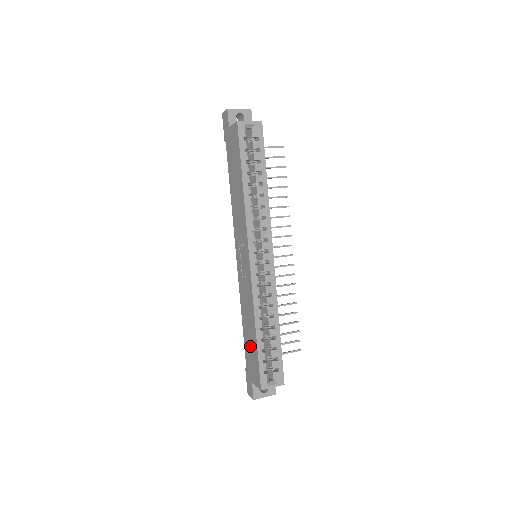
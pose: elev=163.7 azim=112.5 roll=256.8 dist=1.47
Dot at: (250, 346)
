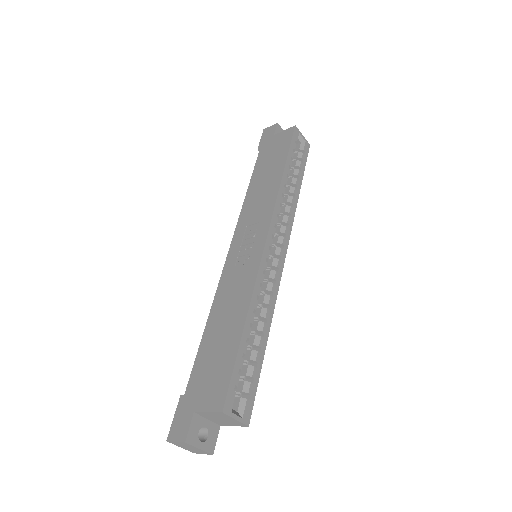
Dot at: (216, 351)
